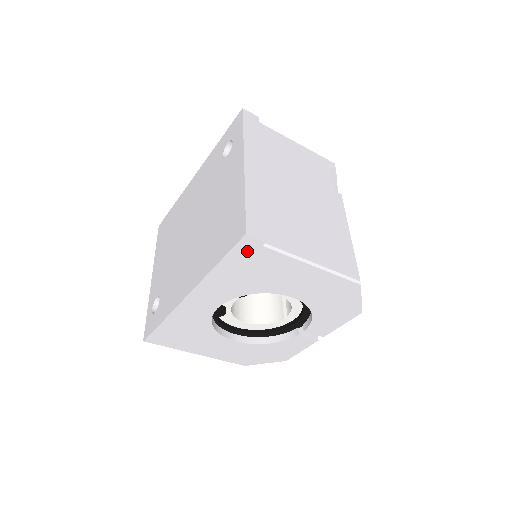
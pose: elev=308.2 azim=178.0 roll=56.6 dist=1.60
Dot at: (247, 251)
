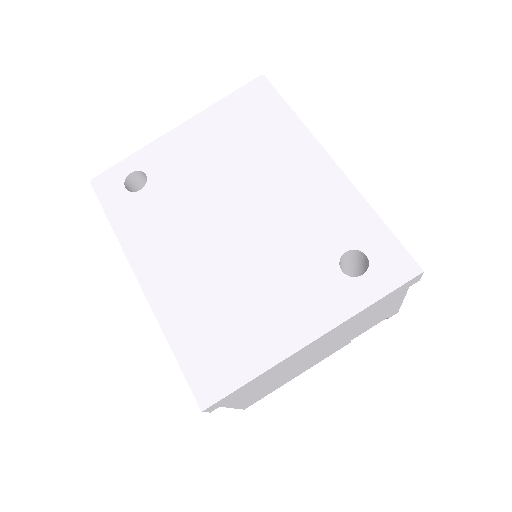
Dot at: occluded
